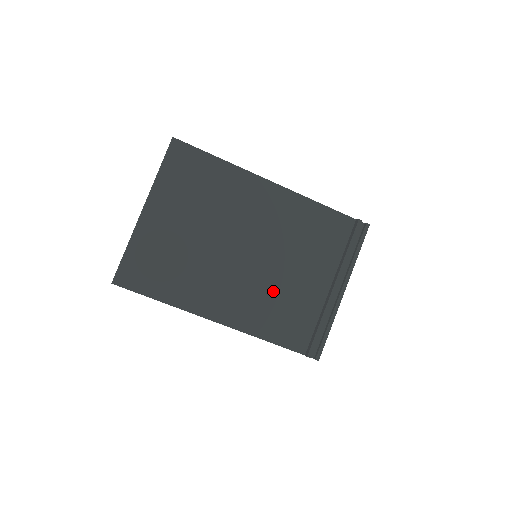
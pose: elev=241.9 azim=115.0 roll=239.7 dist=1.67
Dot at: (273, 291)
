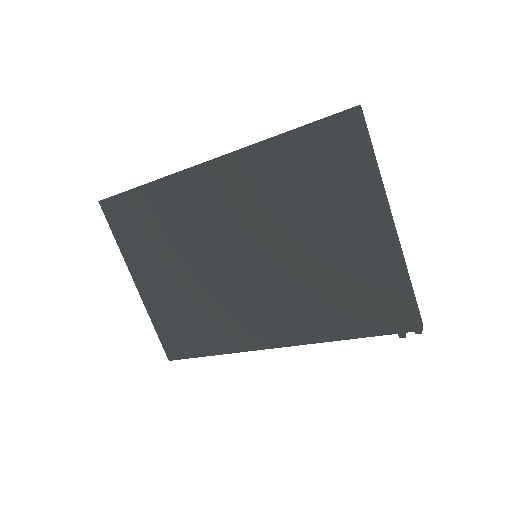
Dot at: (303, 283)
